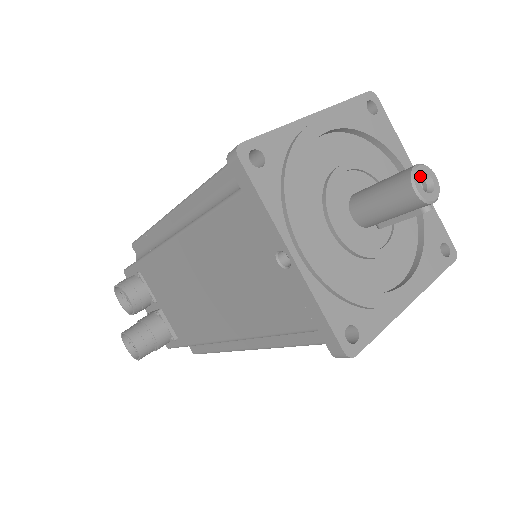
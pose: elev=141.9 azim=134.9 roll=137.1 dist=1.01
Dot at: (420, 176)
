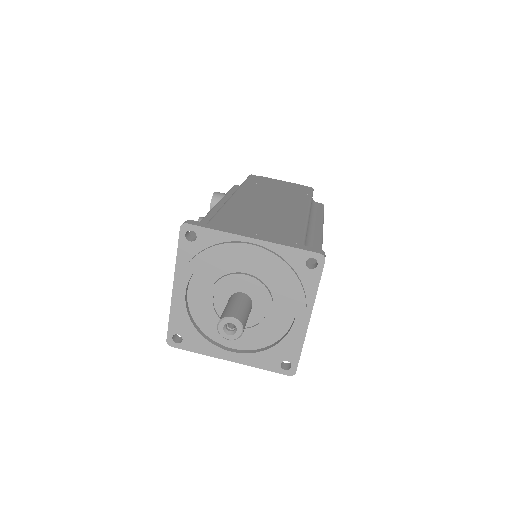
Dot at: (232, 323)
